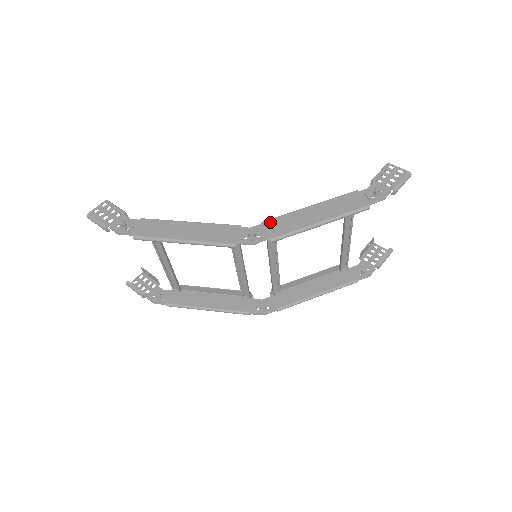
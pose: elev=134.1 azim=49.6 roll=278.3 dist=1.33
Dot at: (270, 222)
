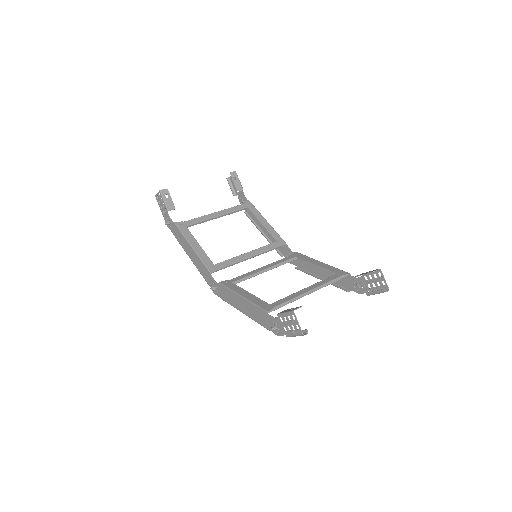
Dot at: (222, 287)
